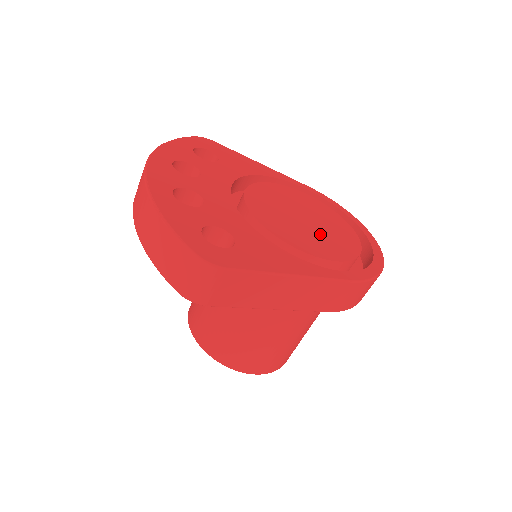
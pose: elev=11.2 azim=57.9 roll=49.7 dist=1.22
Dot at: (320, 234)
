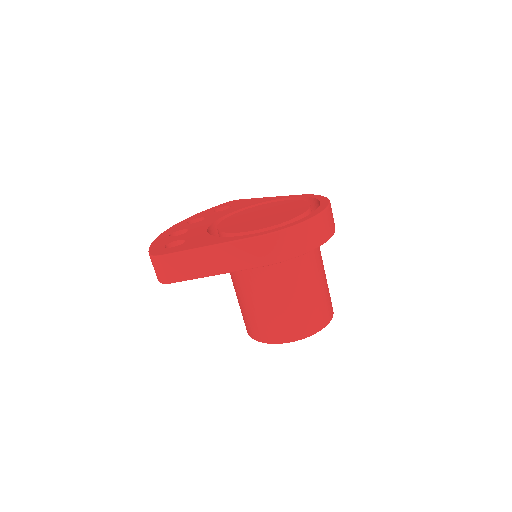
Dot at: (266, 219)
